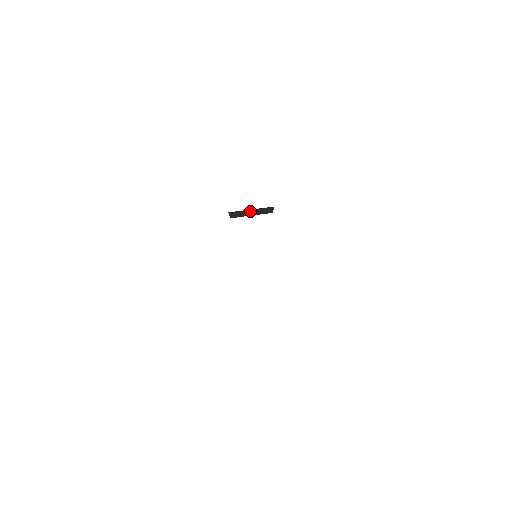
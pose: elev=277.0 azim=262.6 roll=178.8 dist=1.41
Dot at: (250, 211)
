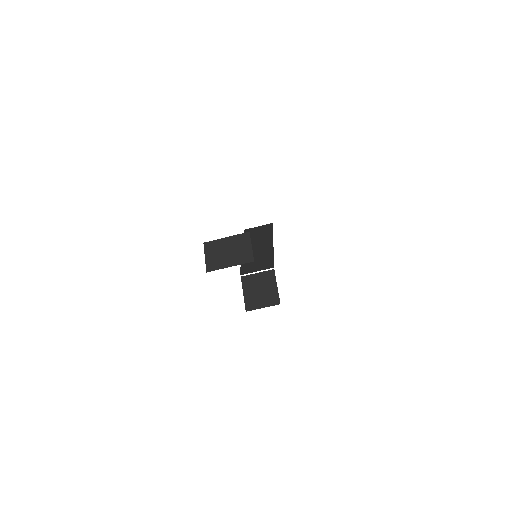
Dot at: occluded
